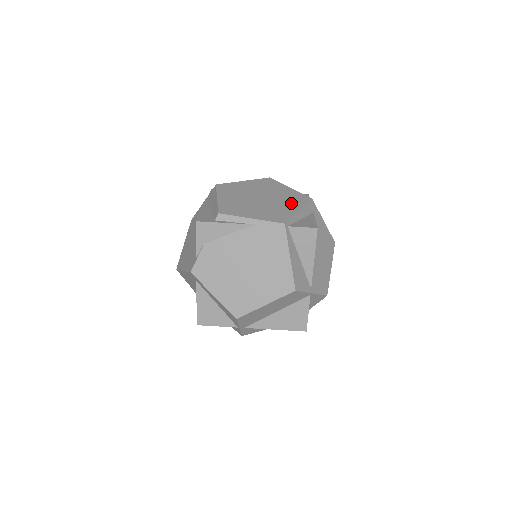
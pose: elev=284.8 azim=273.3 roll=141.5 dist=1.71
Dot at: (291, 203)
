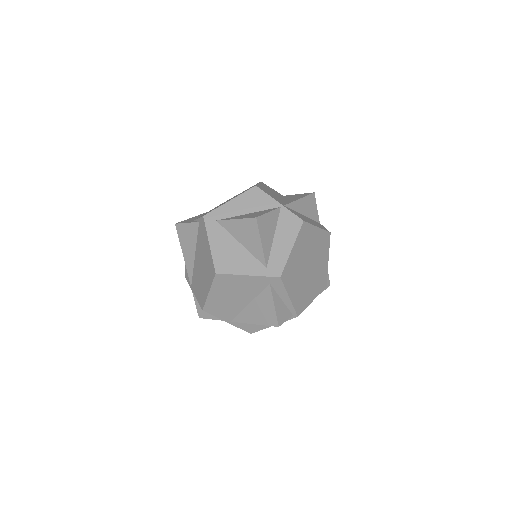
Dot at: occluded
